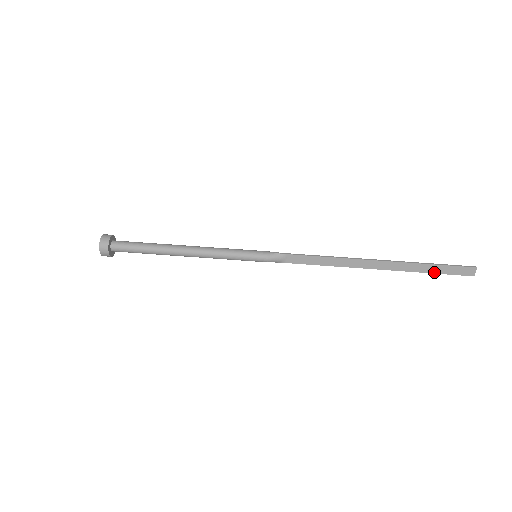
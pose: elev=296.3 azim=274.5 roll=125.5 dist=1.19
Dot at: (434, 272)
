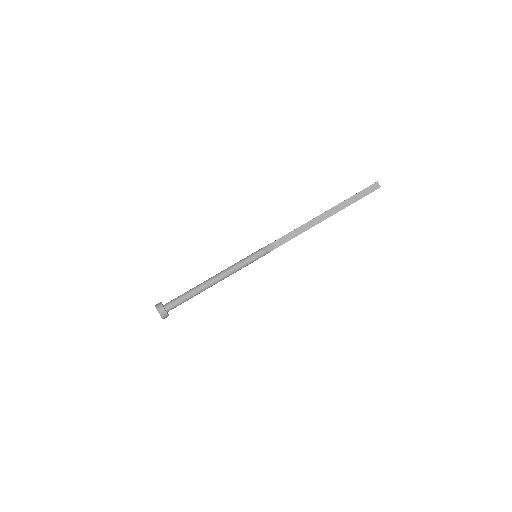
Dot at: (359, 199)
